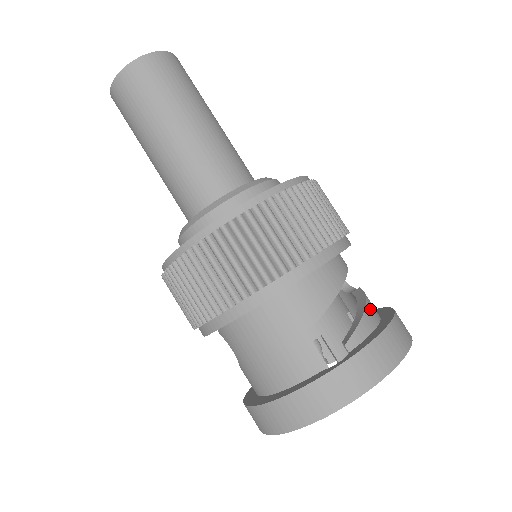
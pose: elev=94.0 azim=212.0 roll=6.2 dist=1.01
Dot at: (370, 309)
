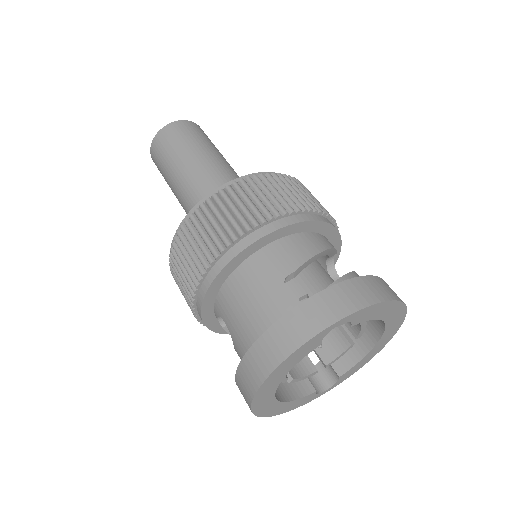
Dot at: (357, 276)
